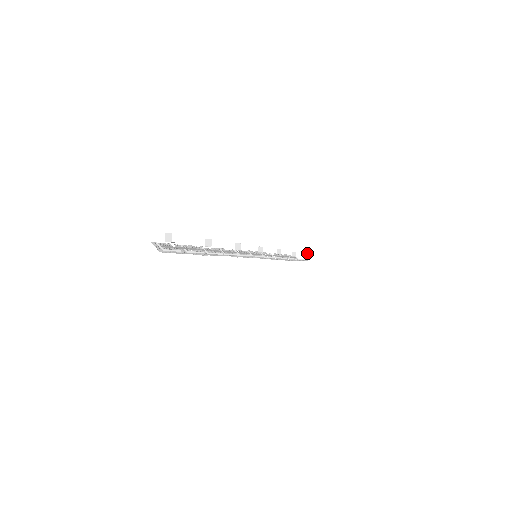
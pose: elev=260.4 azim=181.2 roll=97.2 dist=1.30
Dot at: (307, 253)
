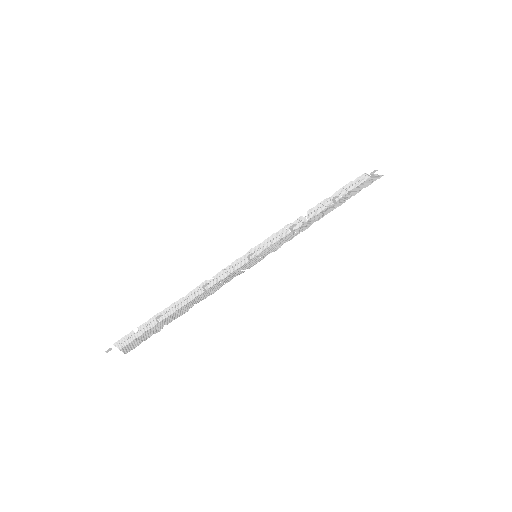
Dot at: (372, 173)
